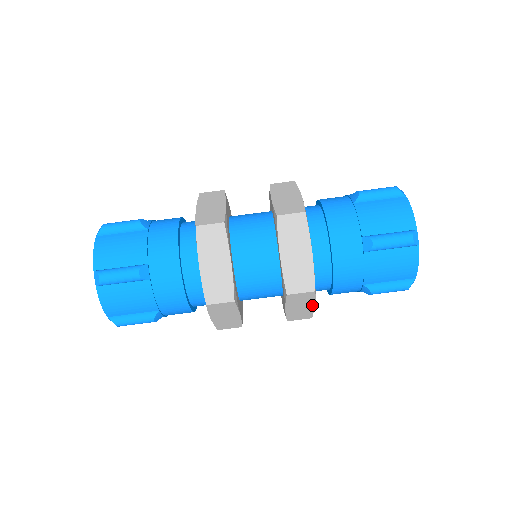
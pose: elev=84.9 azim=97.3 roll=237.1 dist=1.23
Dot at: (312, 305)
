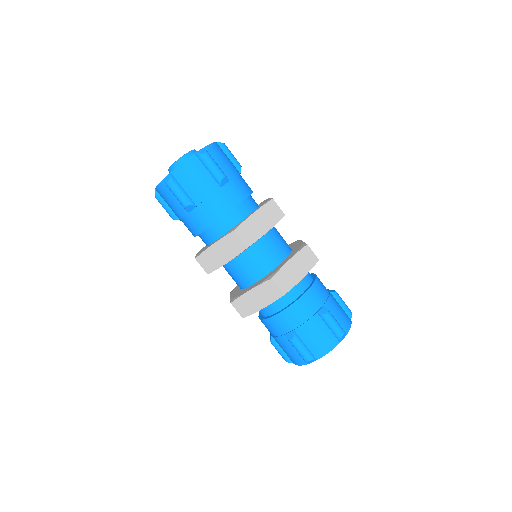
Dot at: occluded
